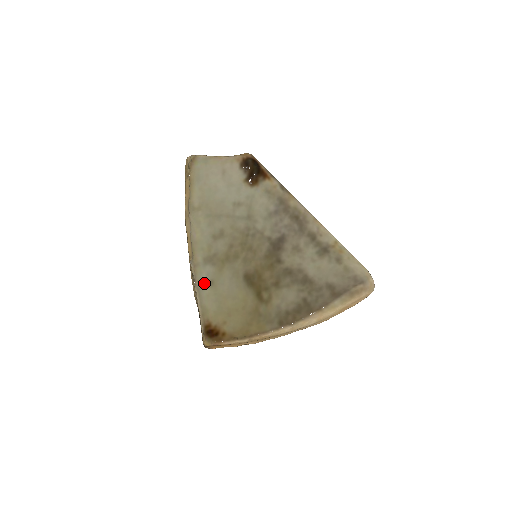
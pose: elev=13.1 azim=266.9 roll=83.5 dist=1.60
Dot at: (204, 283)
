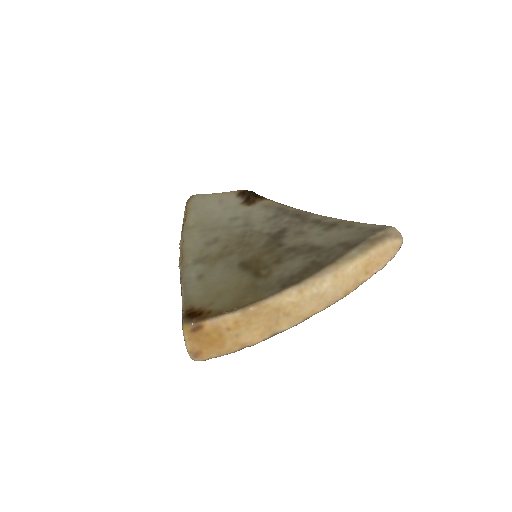
Dot at: (192, 278)
